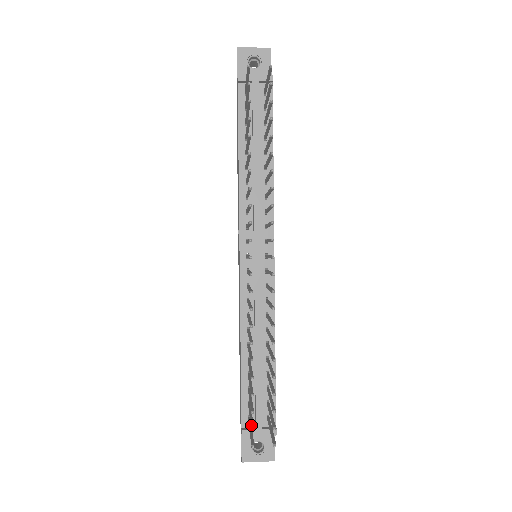
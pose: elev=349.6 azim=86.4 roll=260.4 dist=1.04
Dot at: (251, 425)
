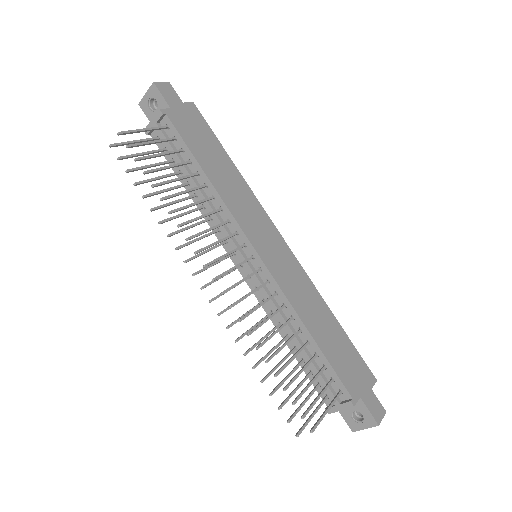
Dot at: occluded
